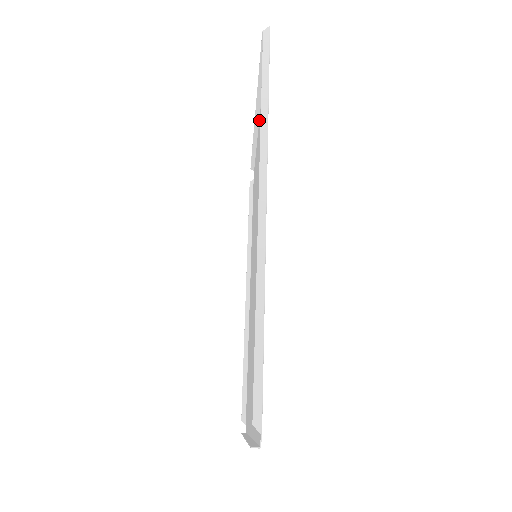
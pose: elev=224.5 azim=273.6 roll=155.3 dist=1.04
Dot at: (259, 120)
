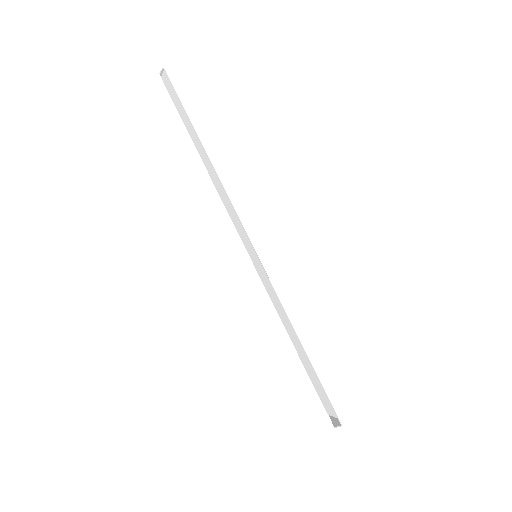
Dot at: occluded
